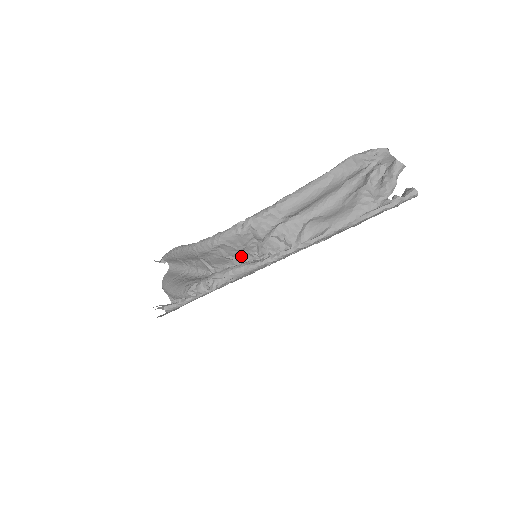
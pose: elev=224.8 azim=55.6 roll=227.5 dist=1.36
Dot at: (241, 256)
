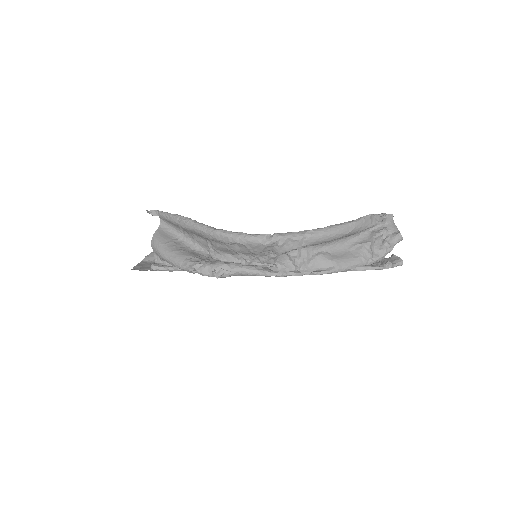
Dot at: (249, 256)
